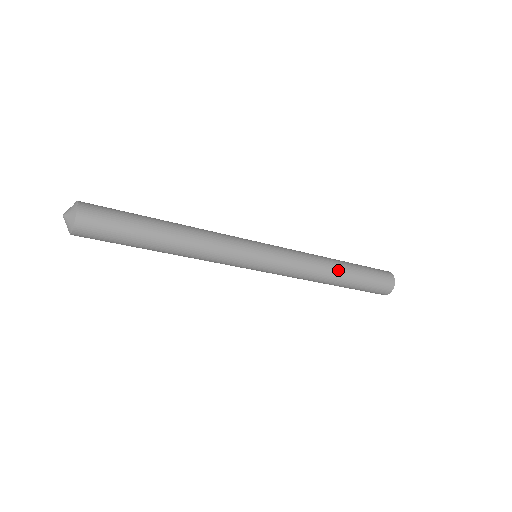
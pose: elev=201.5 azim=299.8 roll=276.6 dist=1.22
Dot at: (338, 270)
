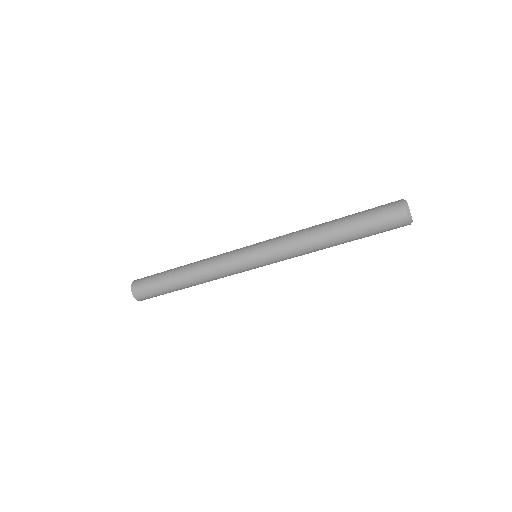
Dot at: (330, 238)
